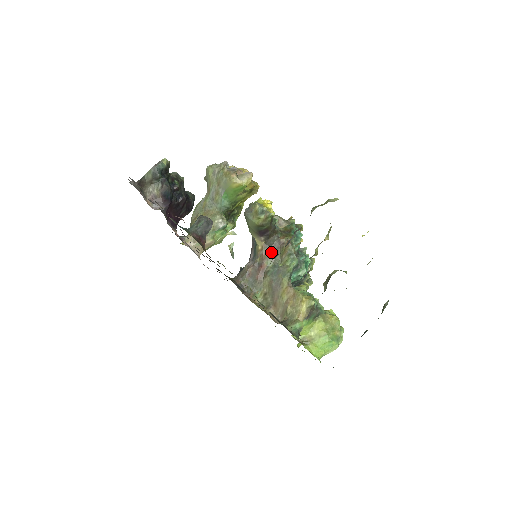
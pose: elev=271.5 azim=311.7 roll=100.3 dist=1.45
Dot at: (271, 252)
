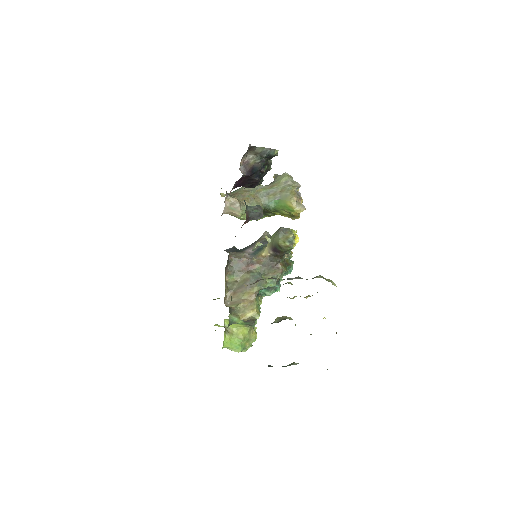
Dot at: (267, 264)
